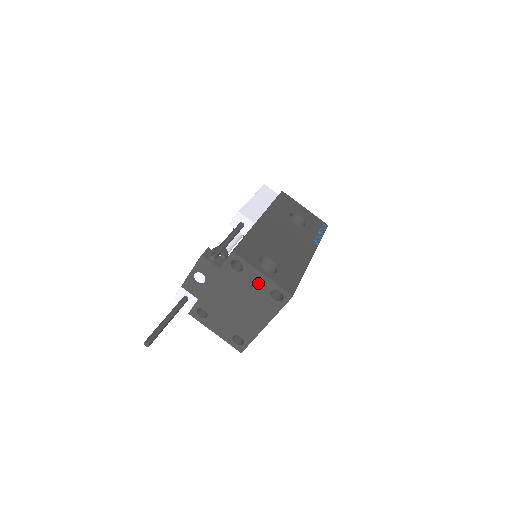
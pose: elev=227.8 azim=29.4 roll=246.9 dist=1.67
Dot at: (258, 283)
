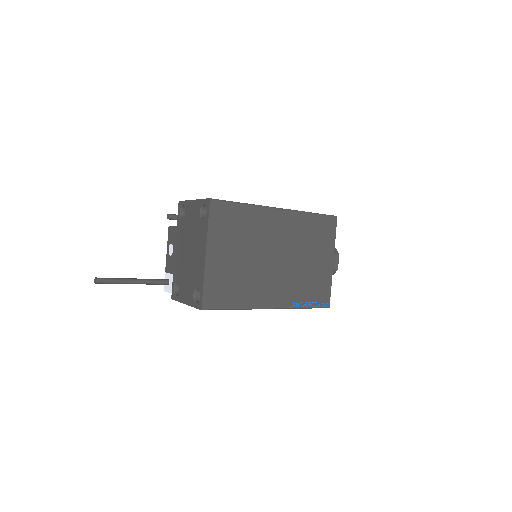
Dot at: (193, 212)
